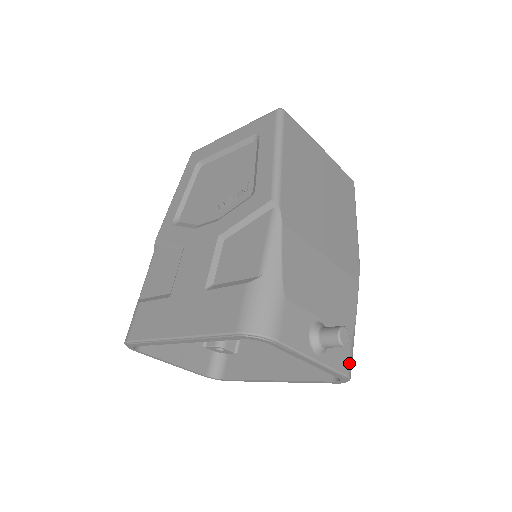
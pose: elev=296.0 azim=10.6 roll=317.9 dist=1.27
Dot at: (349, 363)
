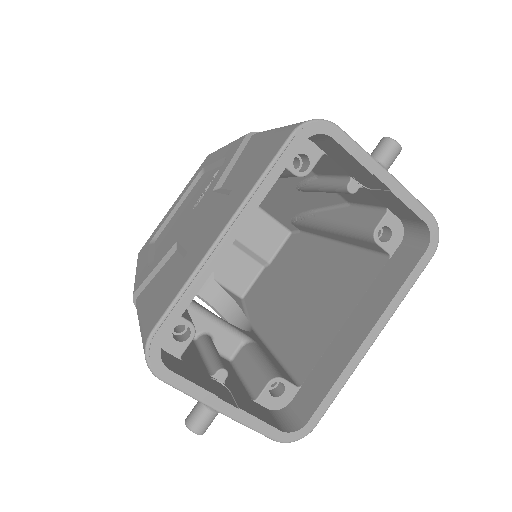
Dot at: occluded
